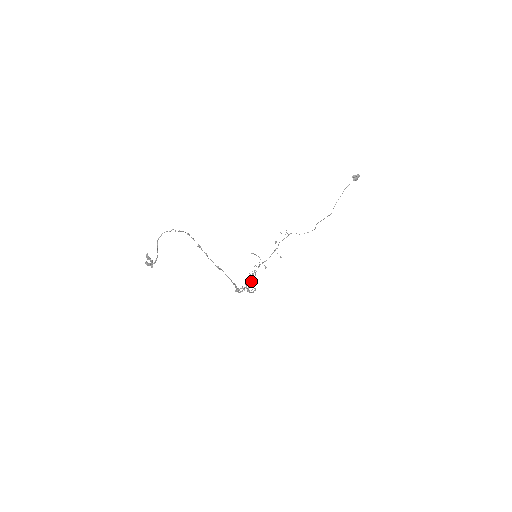
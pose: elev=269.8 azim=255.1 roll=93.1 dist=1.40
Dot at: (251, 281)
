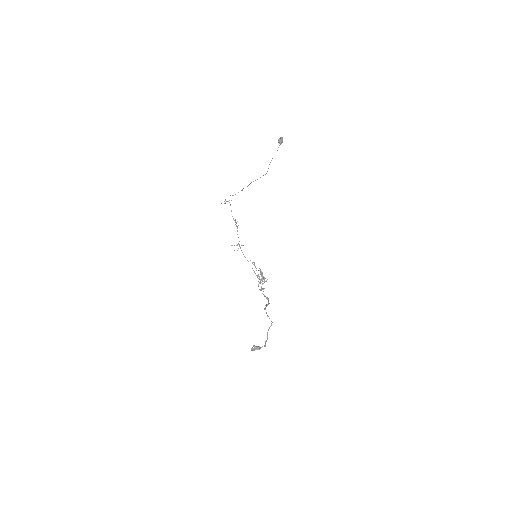
Dot at: (262, 274)
